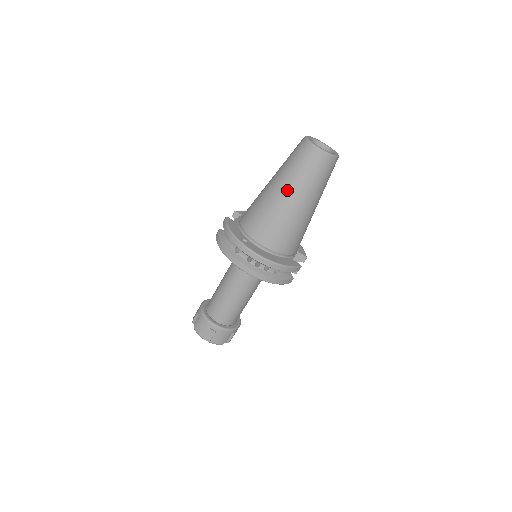
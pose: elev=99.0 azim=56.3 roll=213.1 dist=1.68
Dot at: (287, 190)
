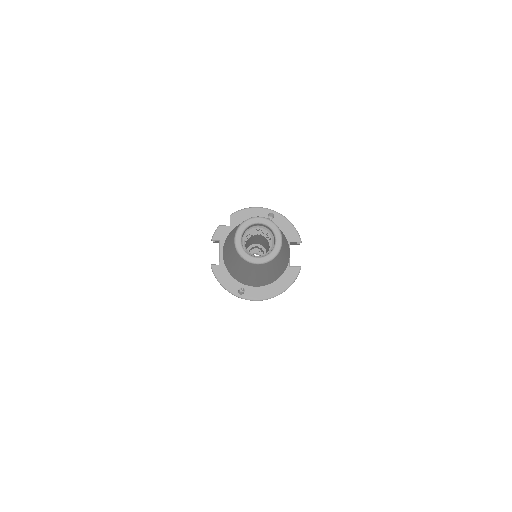
Dot at: (252, 275)
